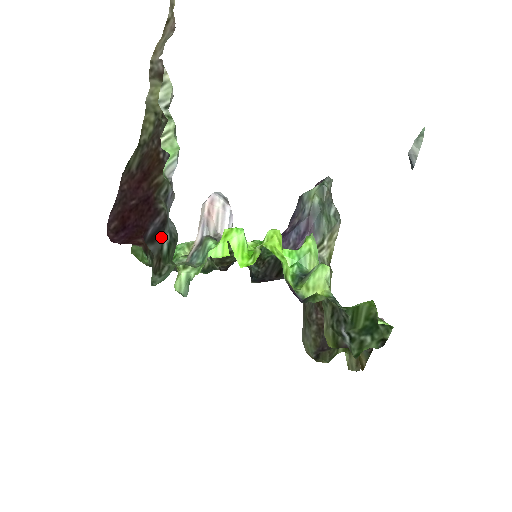
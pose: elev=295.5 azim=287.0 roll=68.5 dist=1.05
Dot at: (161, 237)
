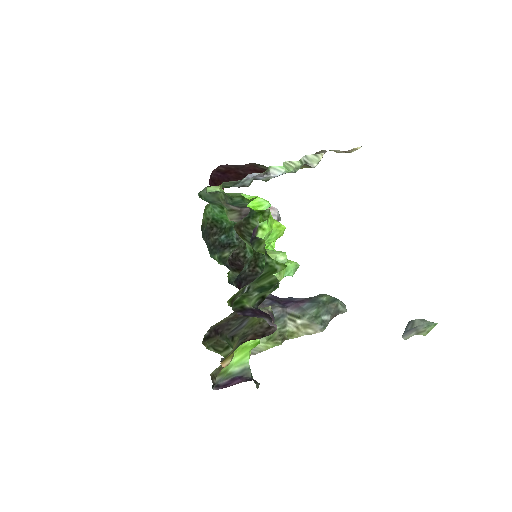
Dot at: (232, 186)
